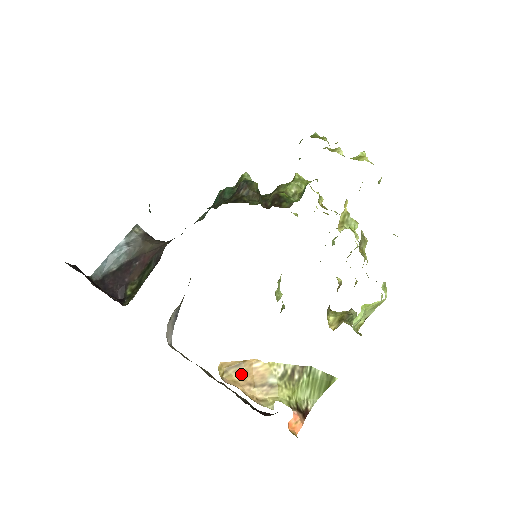
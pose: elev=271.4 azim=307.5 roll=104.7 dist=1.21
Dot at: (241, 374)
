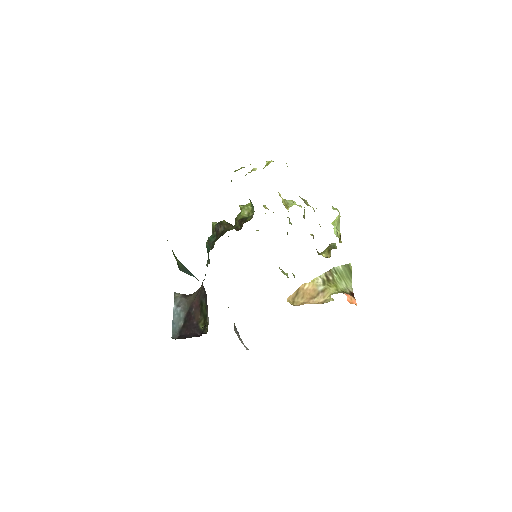
Dot at: (302, 297)
